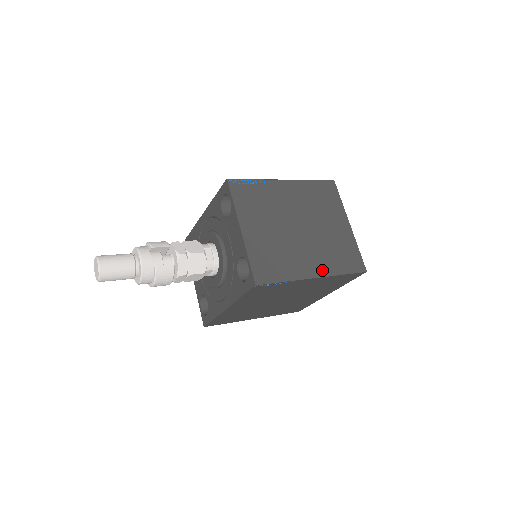
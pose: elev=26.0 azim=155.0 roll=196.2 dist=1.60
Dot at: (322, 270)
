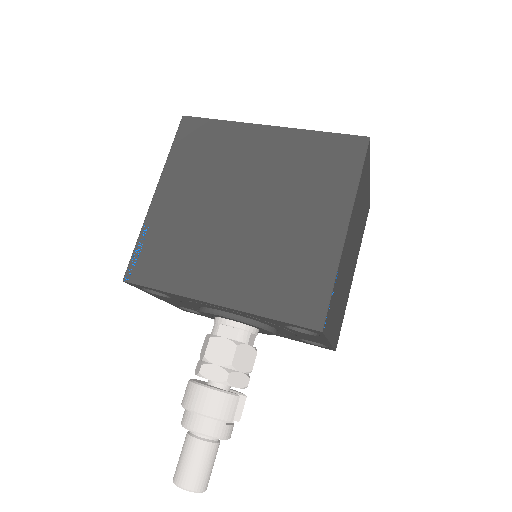
Dot at: (356, 261)
